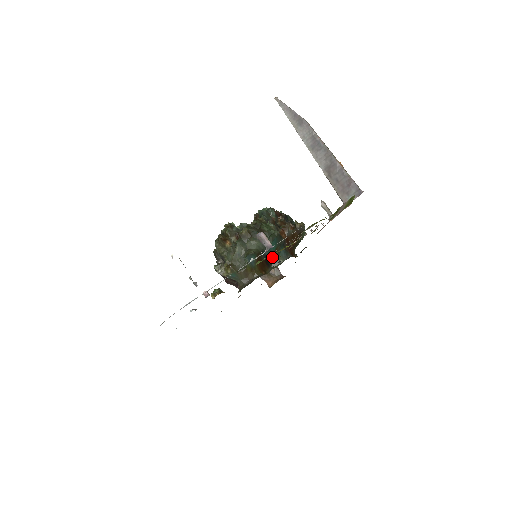
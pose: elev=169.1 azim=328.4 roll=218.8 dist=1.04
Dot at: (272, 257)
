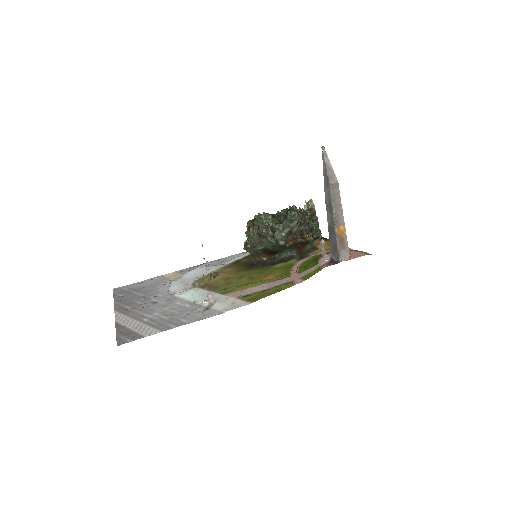
Dot at: (278, 251)
